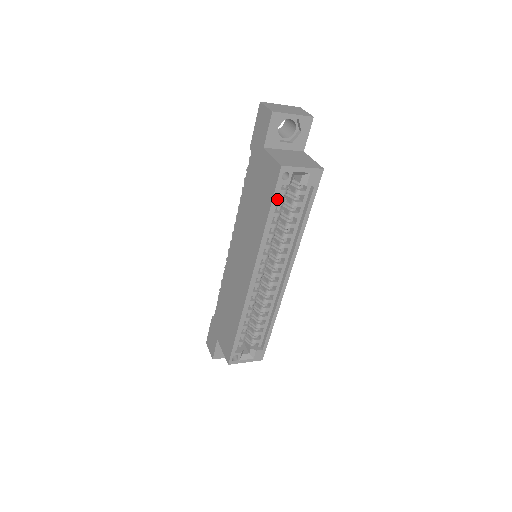
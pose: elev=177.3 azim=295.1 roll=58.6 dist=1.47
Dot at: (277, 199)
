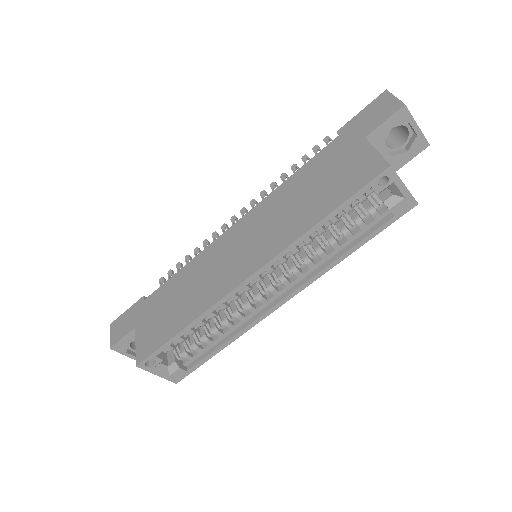
Dot at: (350, 202)
